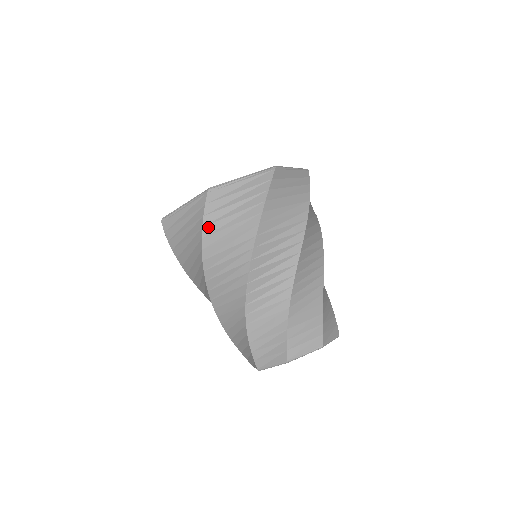
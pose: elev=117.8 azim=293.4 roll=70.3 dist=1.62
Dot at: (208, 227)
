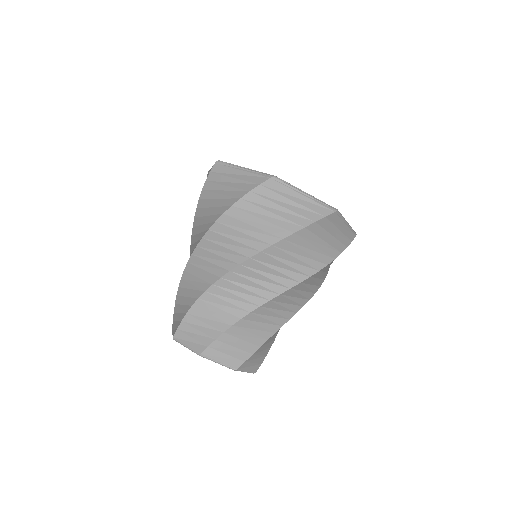
Dot at: (245, 202)
